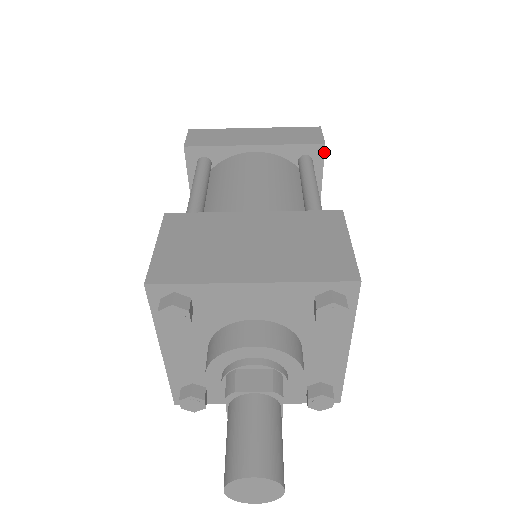
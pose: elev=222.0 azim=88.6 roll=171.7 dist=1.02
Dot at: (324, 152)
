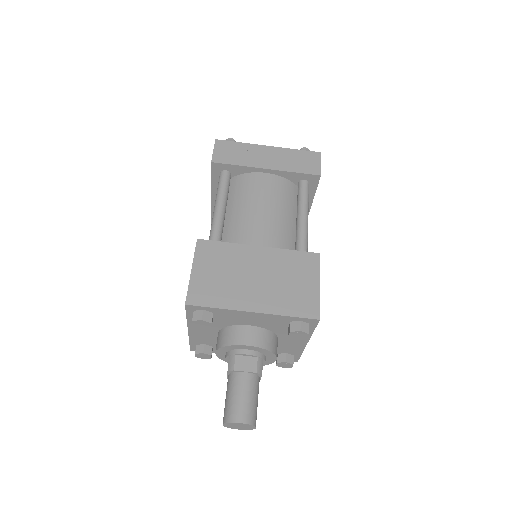
Dot at: occluded
